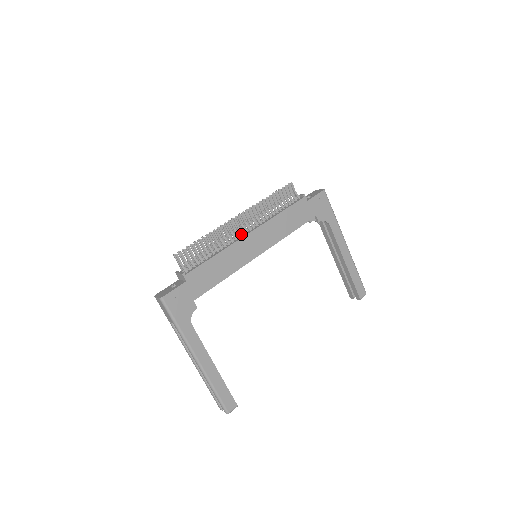
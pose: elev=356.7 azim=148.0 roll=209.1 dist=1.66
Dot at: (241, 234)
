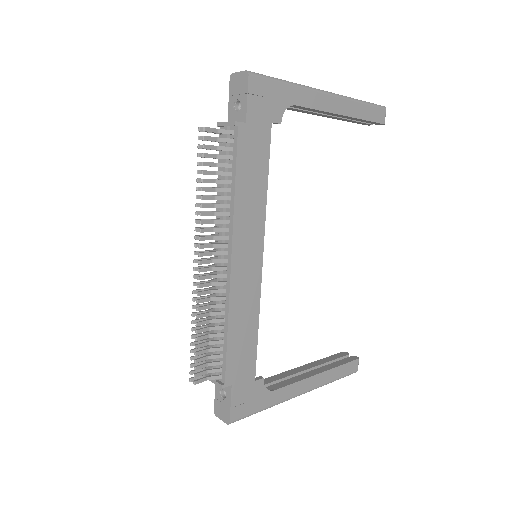
Dot at: (221, 268)
